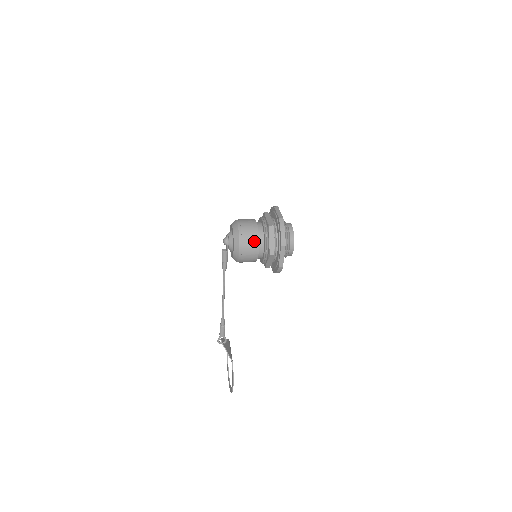
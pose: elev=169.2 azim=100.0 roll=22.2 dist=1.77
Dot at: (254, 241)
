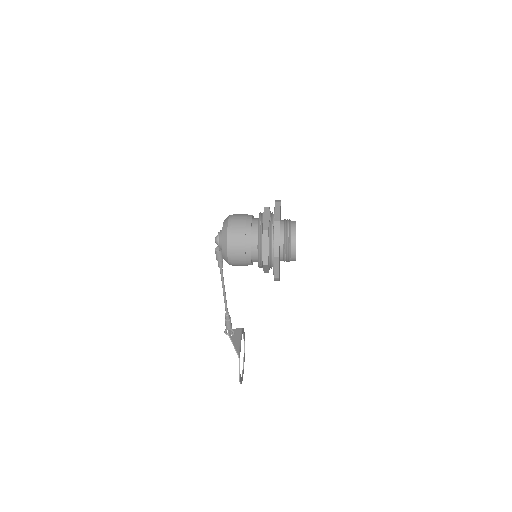
Dot at: (245, 246)
